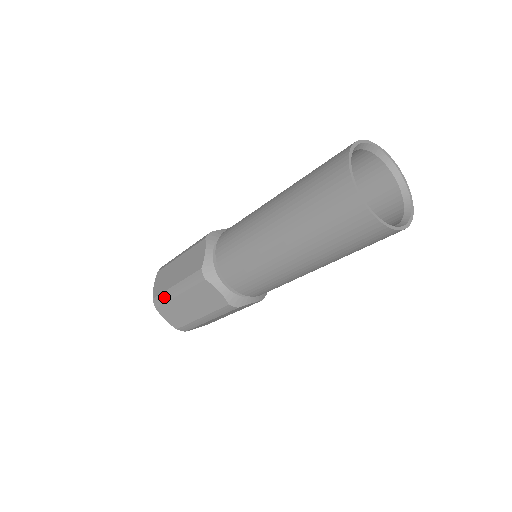
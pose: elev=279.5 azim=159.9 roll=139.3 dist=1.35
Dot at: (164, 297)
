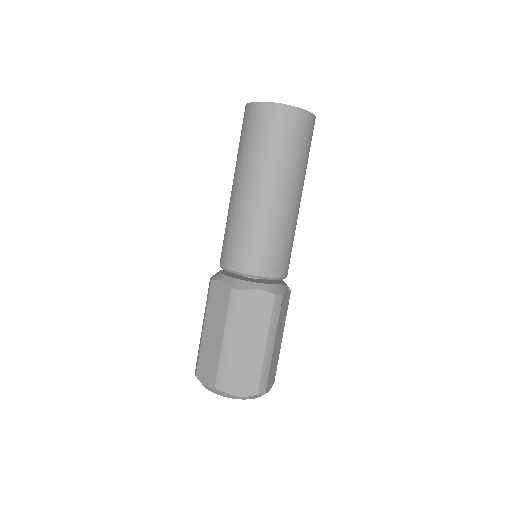
Dot at: (223, 367)
